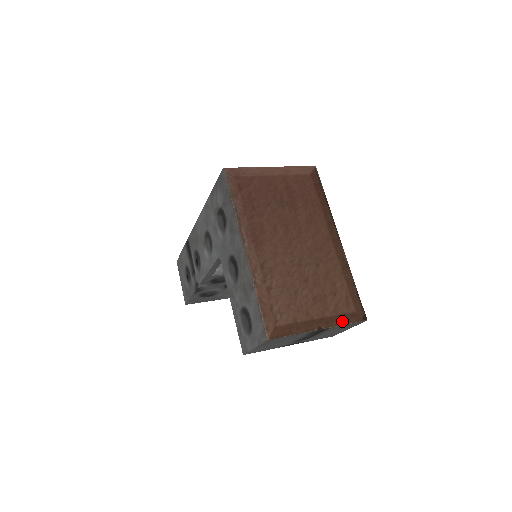
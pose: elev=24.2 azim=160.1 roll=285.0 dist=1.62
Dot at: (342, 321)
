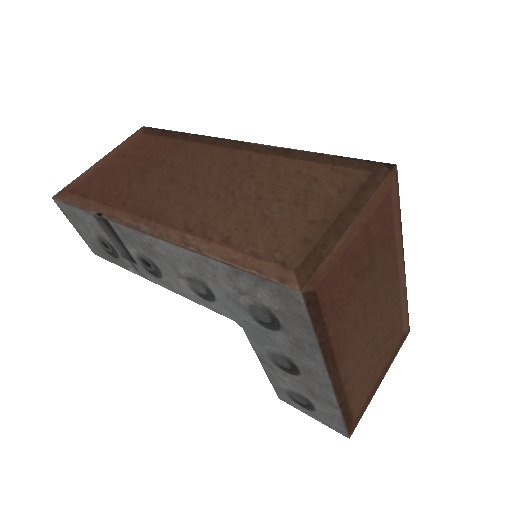
Dot at: (395, 354)
